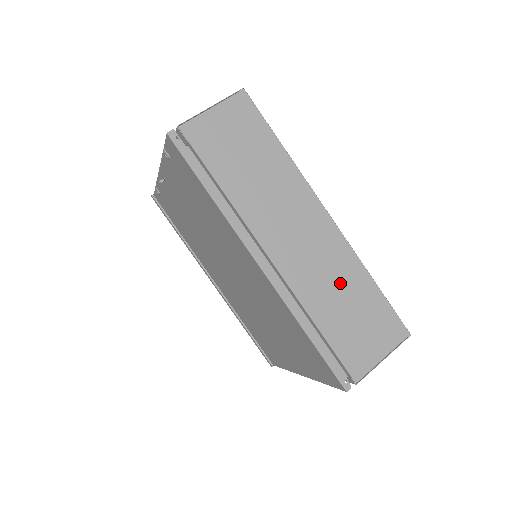
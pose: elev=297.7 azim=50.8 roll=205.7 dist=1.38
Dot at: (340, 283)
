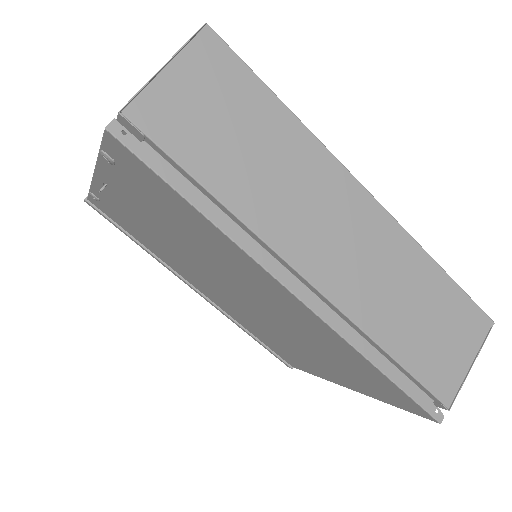
Dot at: (404, 286)
